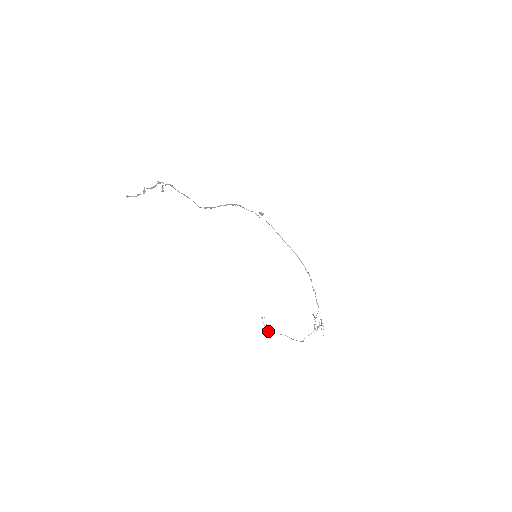
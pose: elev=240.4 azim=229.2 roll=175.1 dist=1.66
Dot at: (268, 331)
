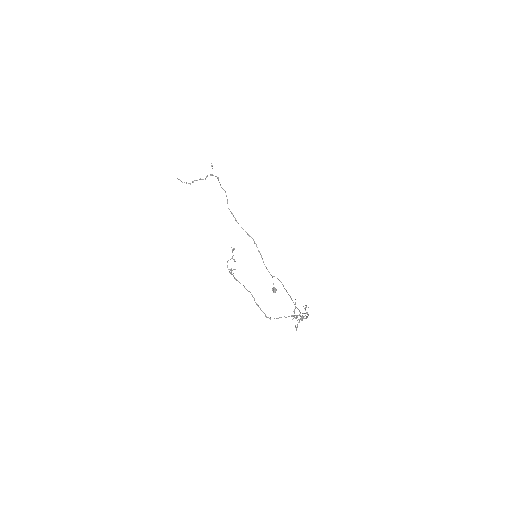
Dot at: (231, 272)
